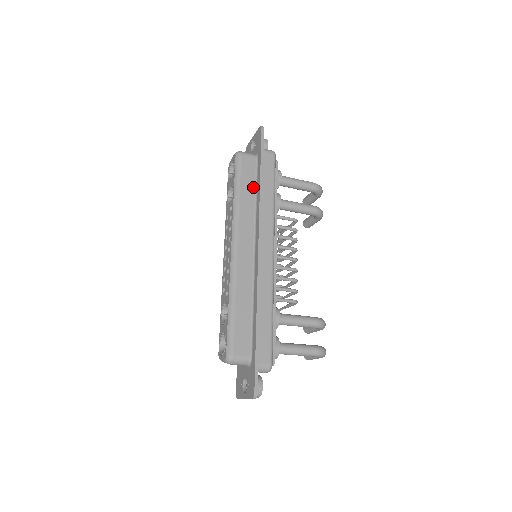
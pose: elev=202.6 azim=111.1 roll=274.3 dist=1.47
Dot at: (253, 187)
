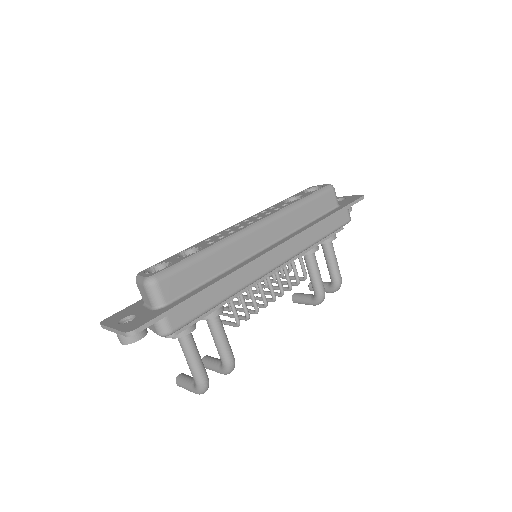
Dot at: (315, 215)
